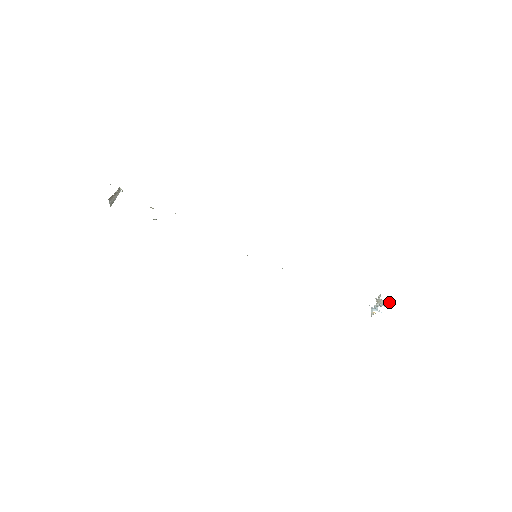
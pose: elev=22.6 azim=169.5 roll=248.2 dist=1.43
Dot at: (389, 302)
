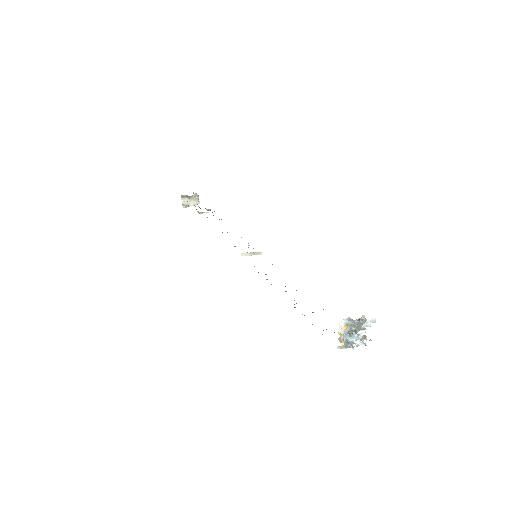
Dot at: occluded
